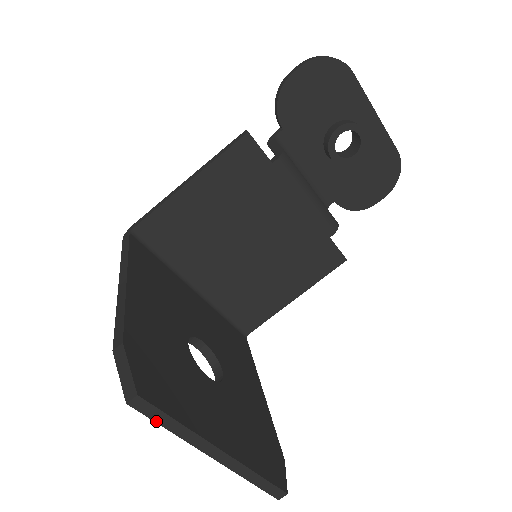
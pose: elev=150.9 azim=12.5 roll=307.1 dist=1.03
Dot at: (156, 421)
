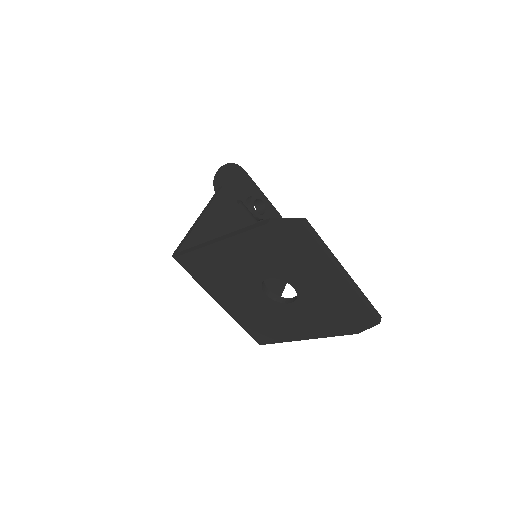
Dot at: (316, 240)
